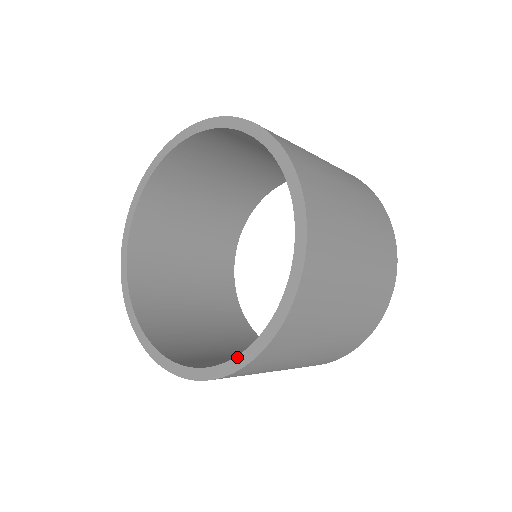
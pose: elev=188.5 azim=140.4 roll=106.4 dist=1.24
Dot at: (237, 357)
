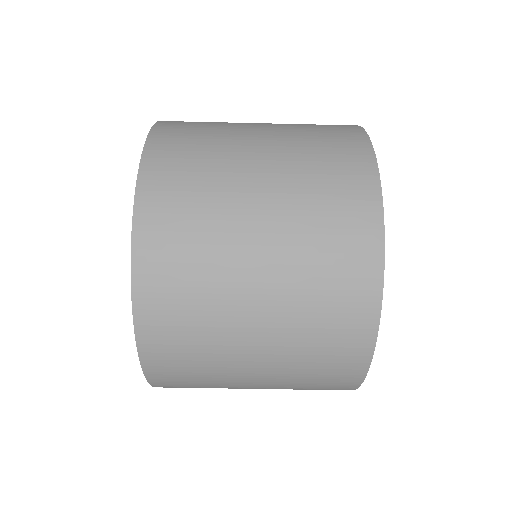
Dot at: occluded
